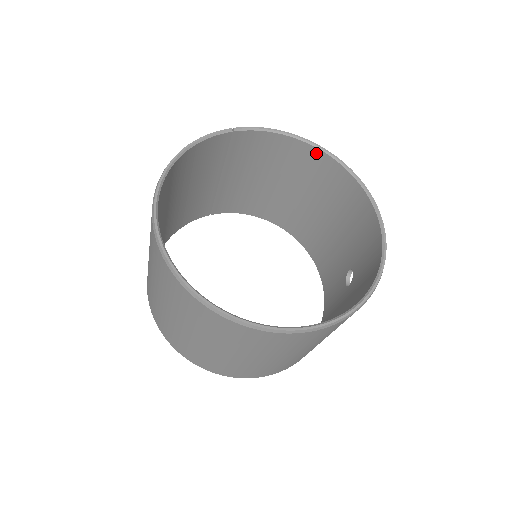
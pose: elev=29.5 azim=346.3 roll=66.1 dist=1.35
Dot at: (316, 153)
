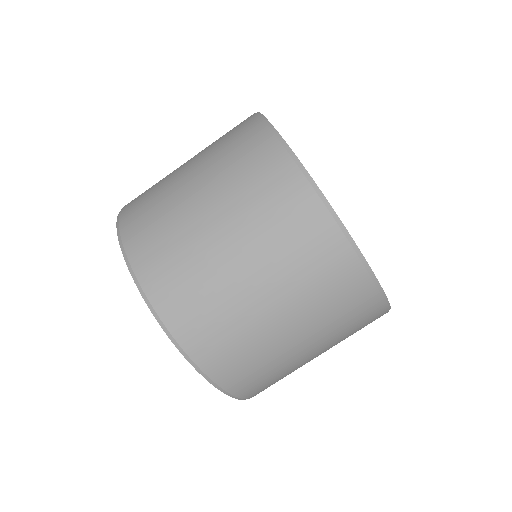
Dot at: occluded
